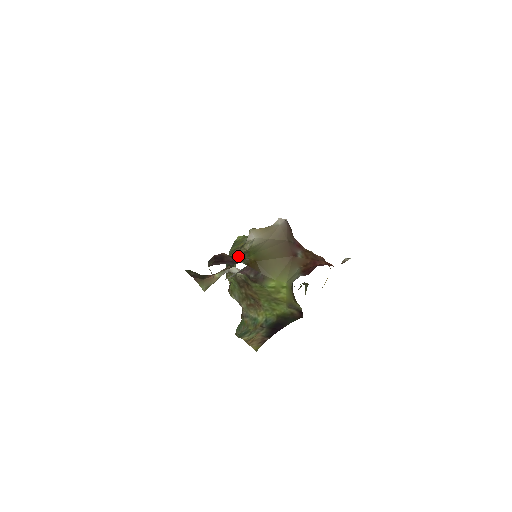
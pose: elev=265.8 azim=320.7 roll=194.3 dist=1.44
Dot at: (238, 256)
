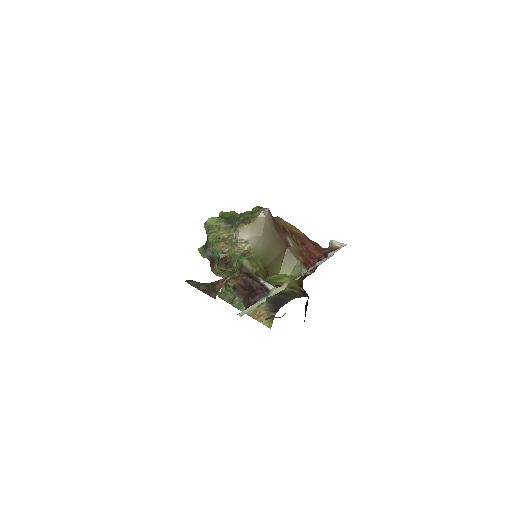
Dot at: (248, 267)
